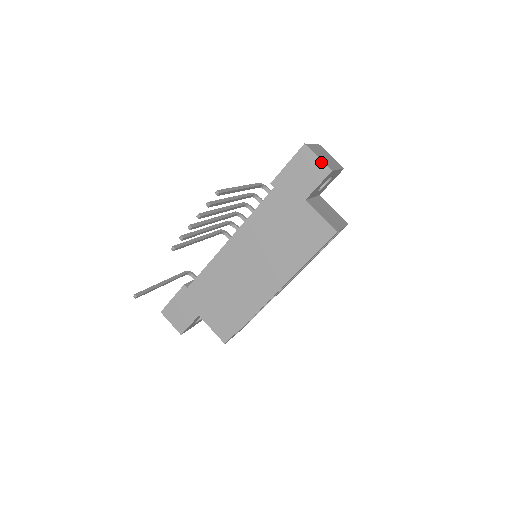
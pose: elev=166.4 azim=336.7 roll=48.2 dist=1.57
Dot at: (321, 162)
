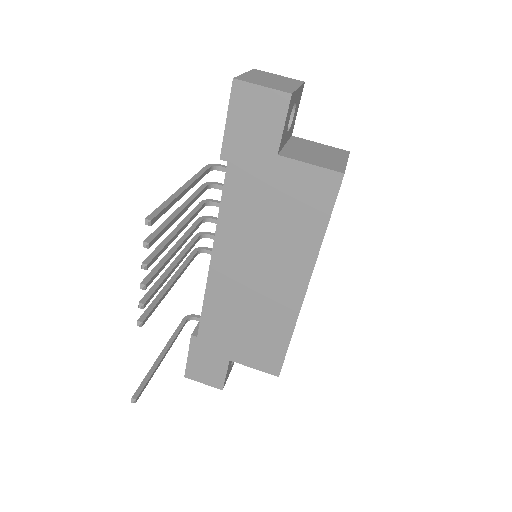
Dot at: (270, 91)
